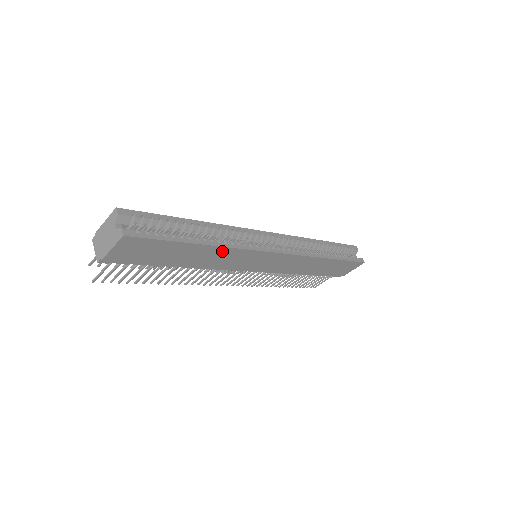
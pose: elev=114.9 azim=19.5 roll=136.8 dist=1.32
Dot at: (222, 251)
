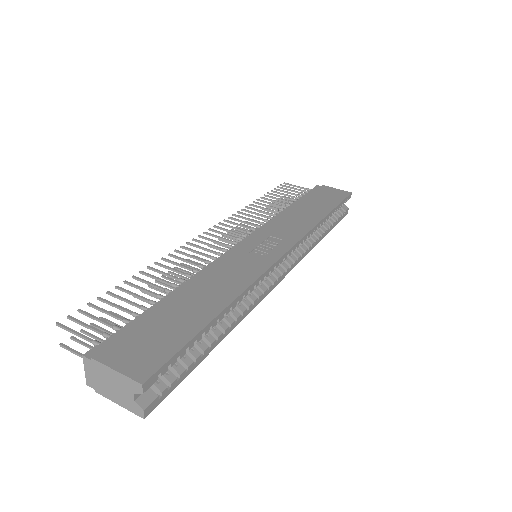
Dot at: occluded
